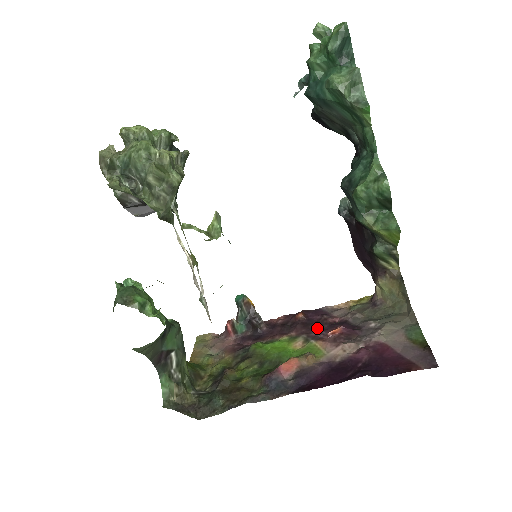
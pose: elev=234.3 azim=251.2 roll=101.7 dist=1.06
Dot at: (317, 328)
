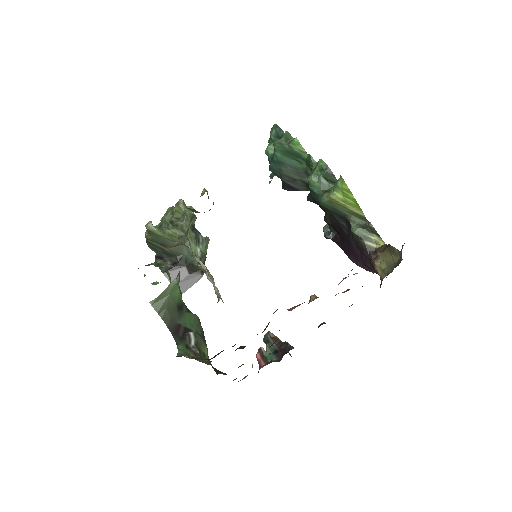
Dot at: occluded
